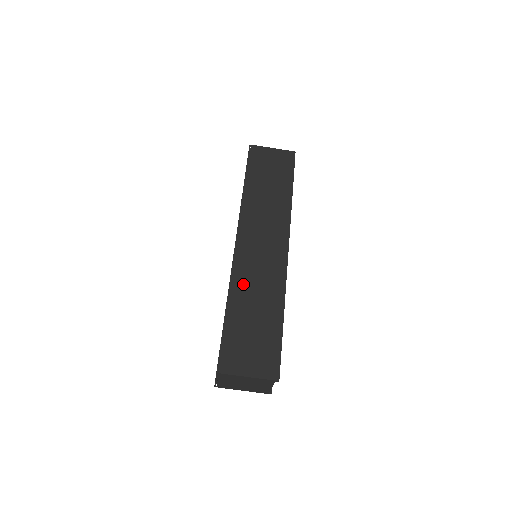
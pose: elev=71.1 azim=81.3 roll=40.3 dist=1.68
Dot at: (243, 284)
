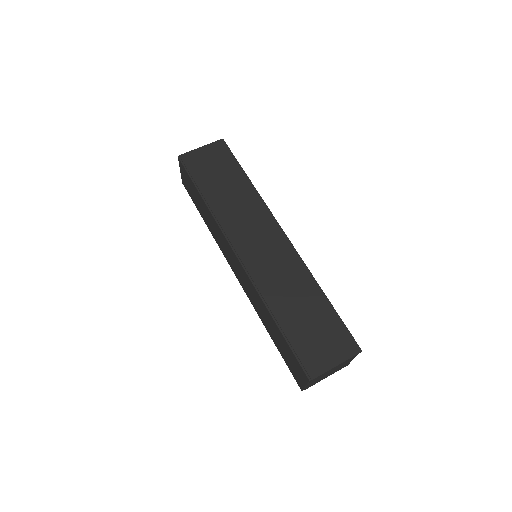
Dot at: (272, 289)
